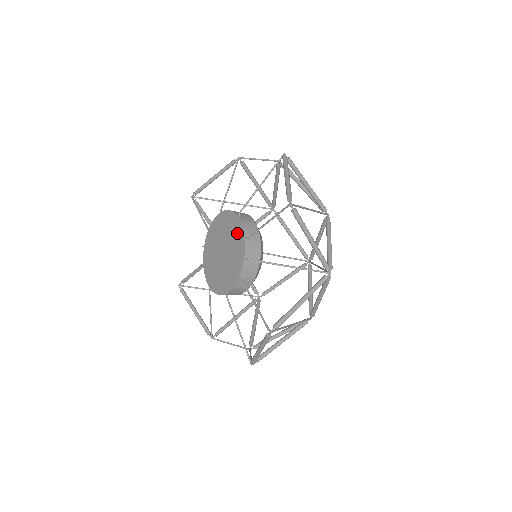
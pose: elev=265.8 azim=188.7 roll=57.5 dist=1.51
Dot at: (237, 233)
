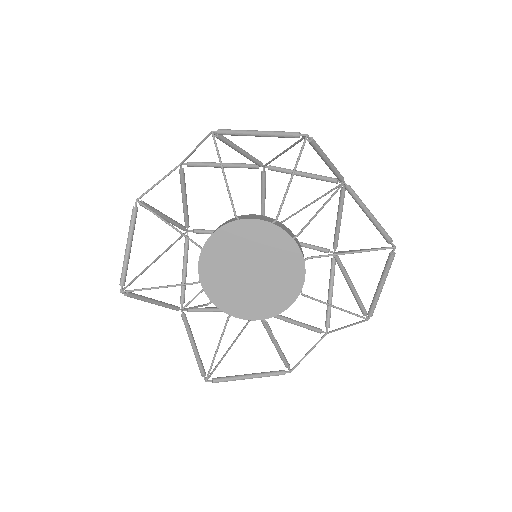
Dot at: (256, 232)
